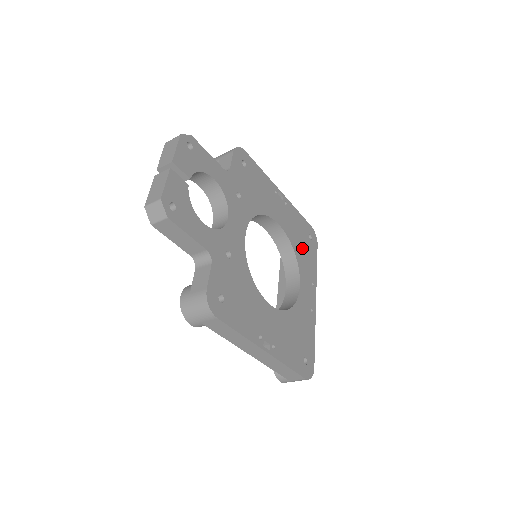
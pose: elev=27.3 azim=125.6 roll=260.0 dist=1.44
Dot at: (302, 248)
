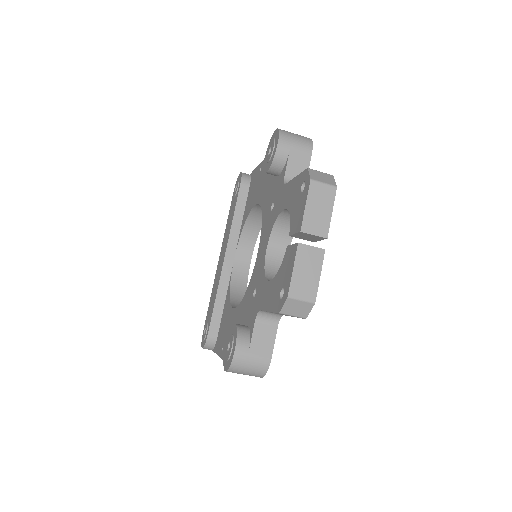
Dot at: occluded
